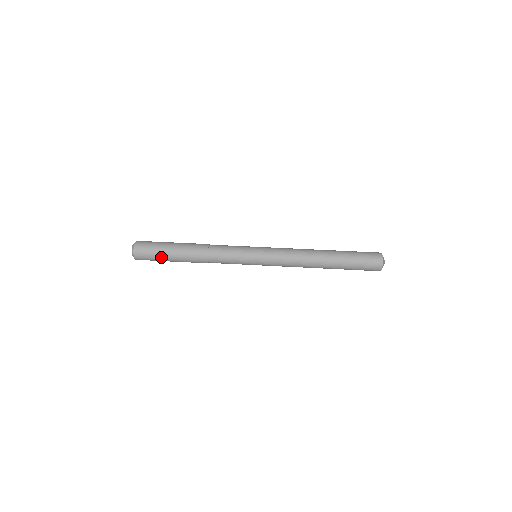
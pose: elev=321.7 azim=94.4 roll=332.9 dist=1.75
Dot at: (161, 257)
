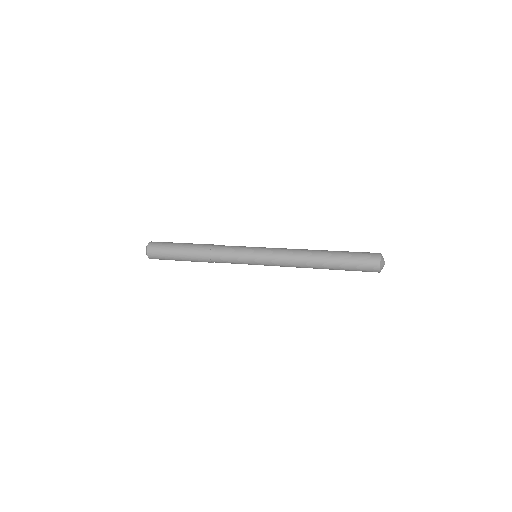
Dot at: (169, 250)
